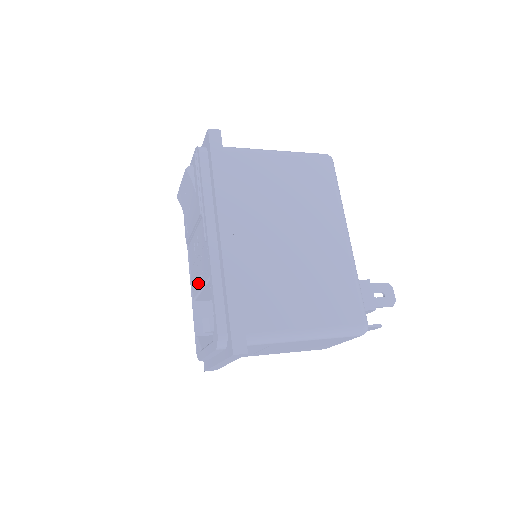
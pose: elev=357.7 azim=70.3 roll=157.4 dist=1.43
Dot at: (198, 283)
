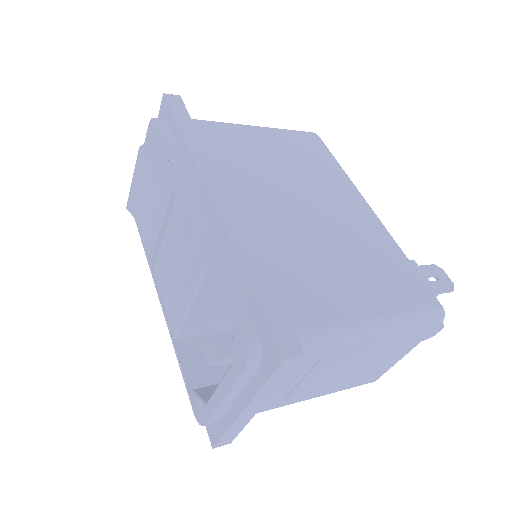
Dot at: (182, 300)
